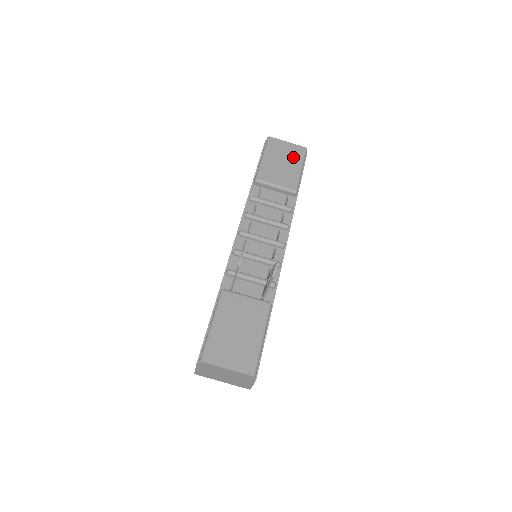
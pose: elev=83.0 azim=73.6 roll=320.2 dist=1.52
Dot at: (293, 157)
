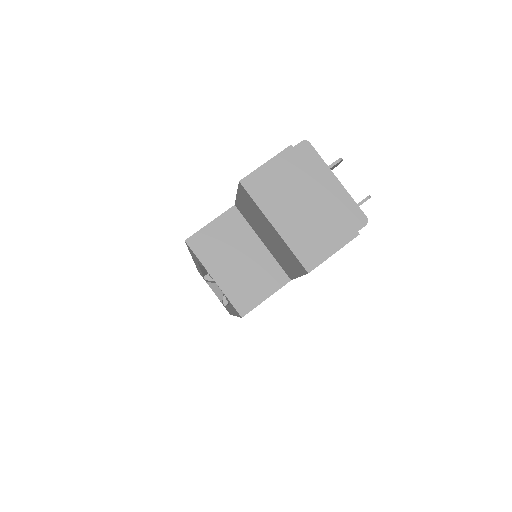
Dot at: occluded
